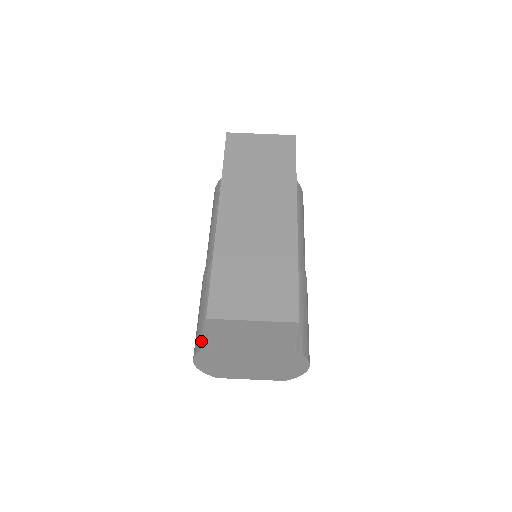
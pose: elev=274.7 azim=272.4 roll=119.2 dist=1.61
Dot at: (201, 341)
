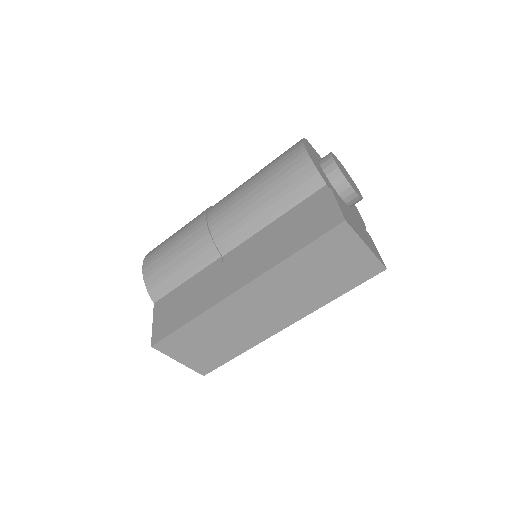
Dot at: (153, 286)
